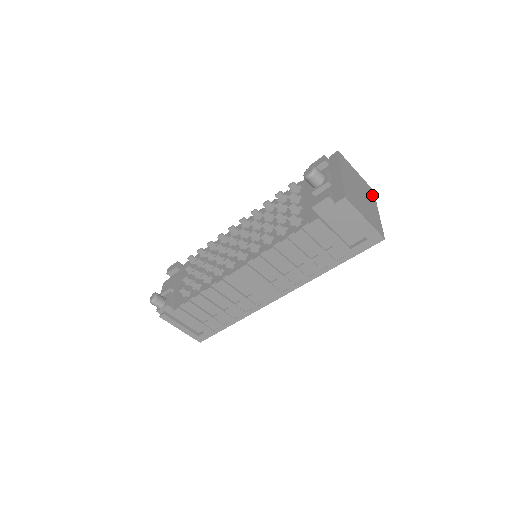
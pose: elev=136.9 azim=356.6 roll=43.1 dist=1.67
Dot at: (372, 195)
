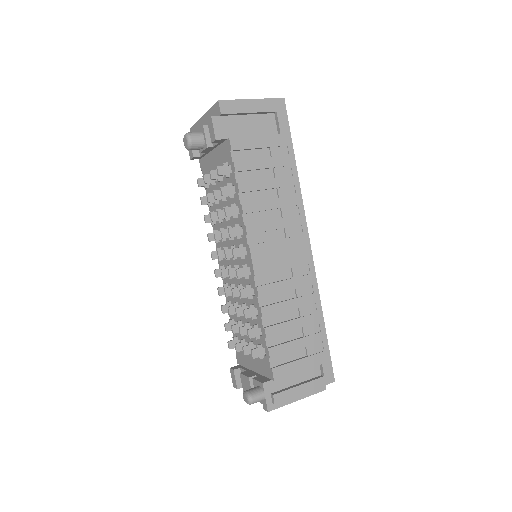
Dot at: occluded
